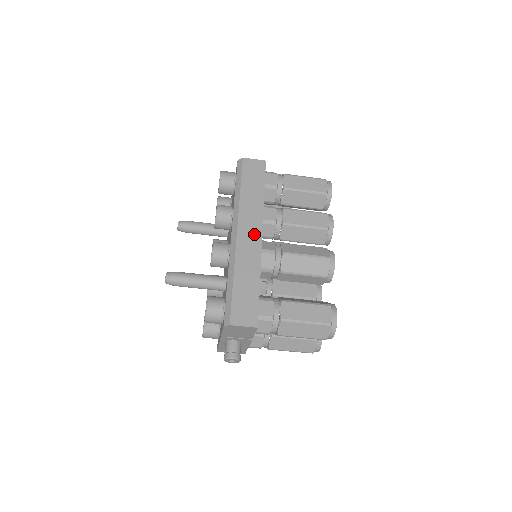
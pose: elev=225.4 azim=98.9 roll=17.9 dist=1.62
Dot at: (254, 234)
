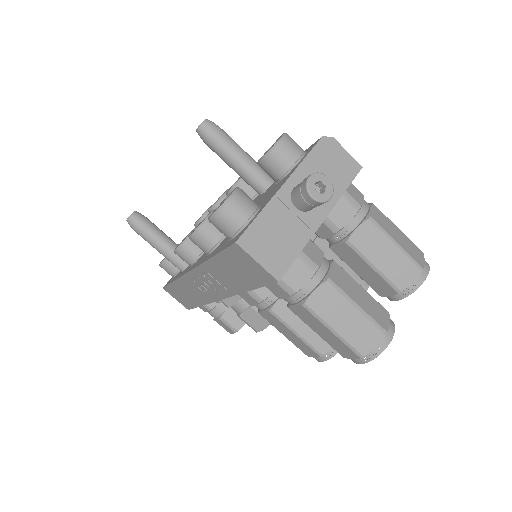
Dot at: occluded
